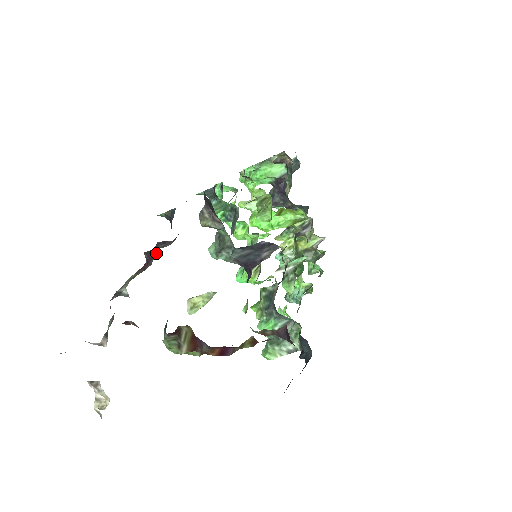
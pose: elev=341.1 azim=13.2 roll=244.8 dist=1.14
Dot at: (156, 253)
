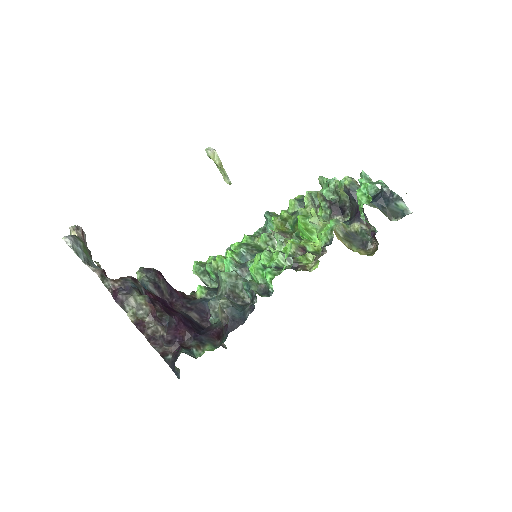
Dot at: (159, 337)
